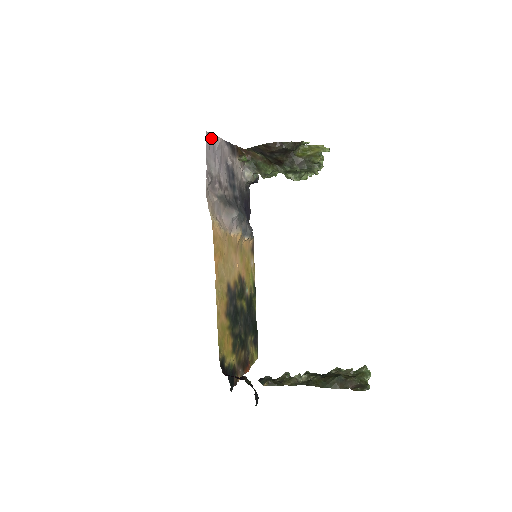
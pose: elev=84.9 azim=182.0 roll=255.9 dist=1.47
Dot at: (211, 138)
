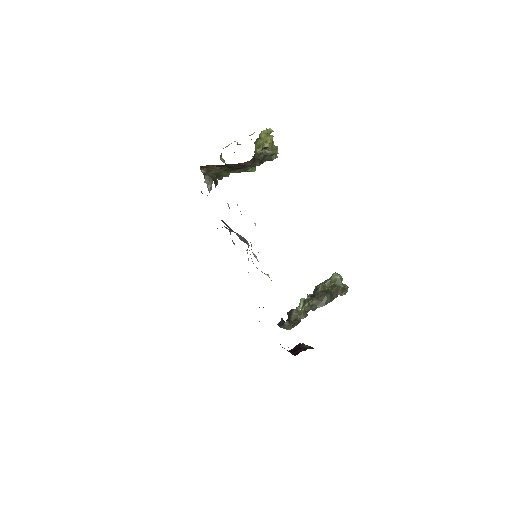
Dot at: occluded
